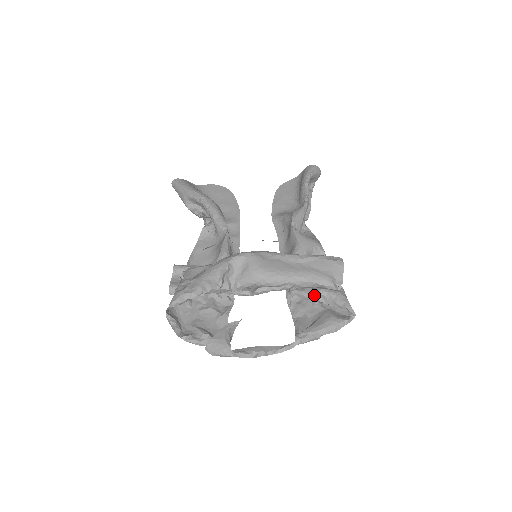
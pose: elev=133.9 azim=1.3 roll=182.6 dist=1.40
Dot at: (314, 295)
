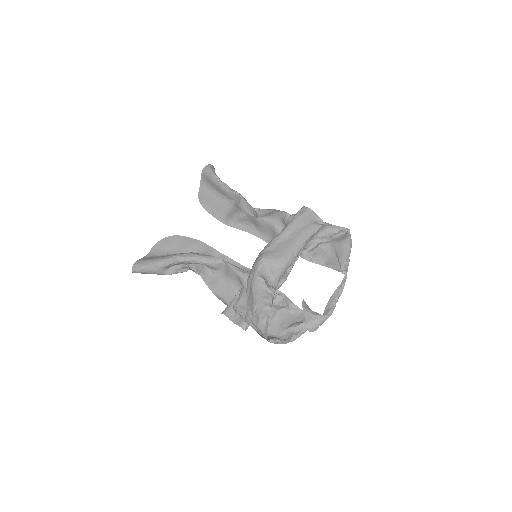
Dot at: (318, 242)
